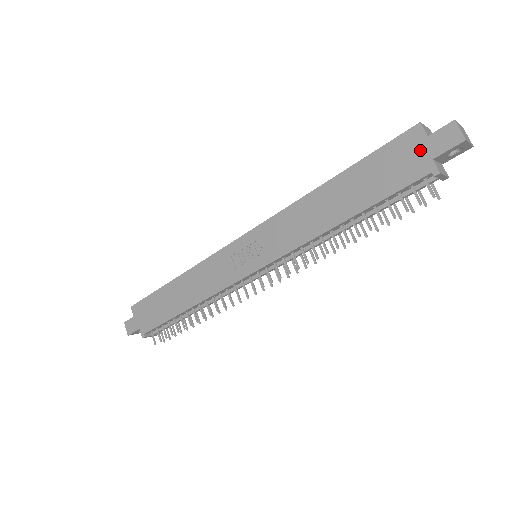
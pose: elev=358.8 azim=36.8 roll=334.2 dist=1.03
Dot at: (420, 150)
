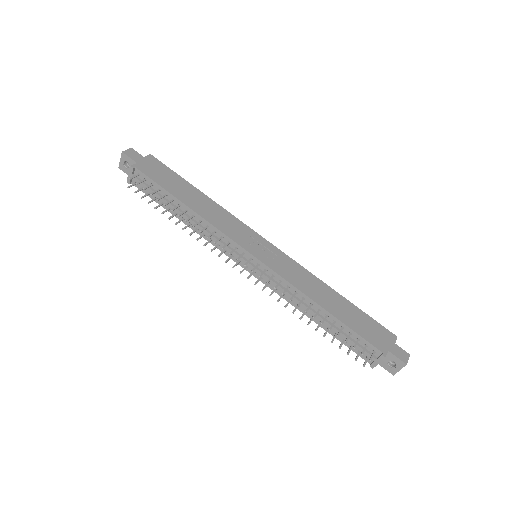
Dot at: (387, 342)
